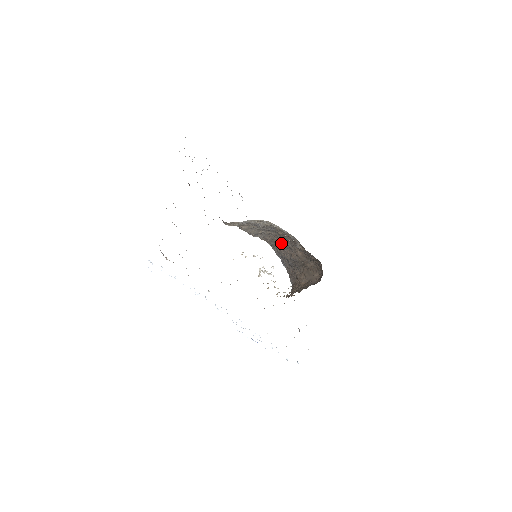
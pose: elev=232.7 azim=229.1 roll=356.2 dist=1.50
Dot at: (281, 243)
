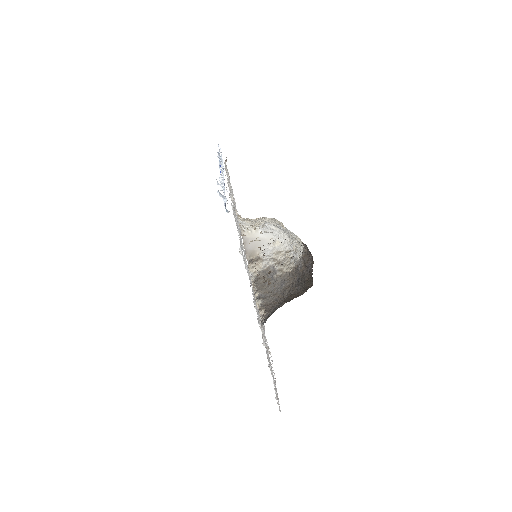
Dot at: occluded
